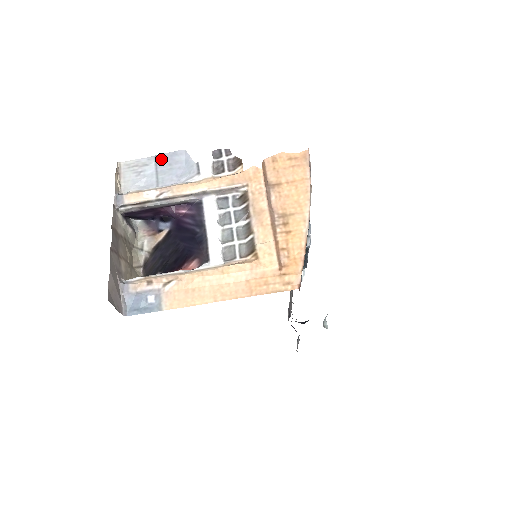
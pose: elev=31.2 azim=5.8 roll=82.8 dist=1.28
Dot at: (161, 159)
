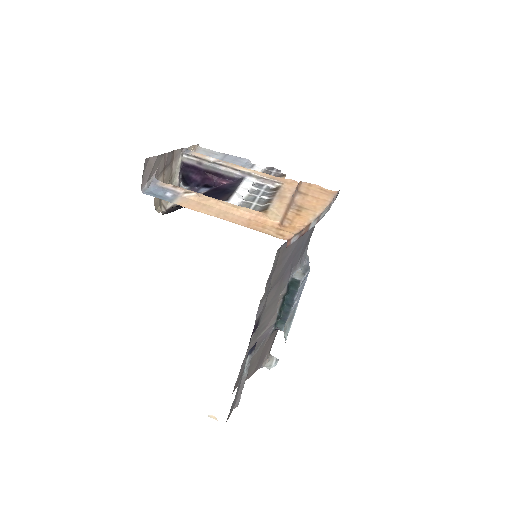
Dot at: (229, 156)
